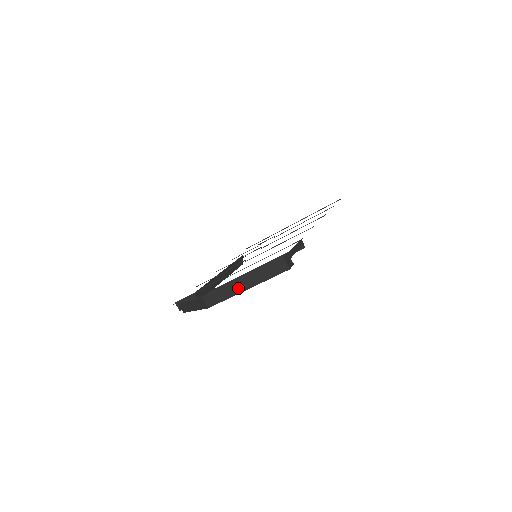
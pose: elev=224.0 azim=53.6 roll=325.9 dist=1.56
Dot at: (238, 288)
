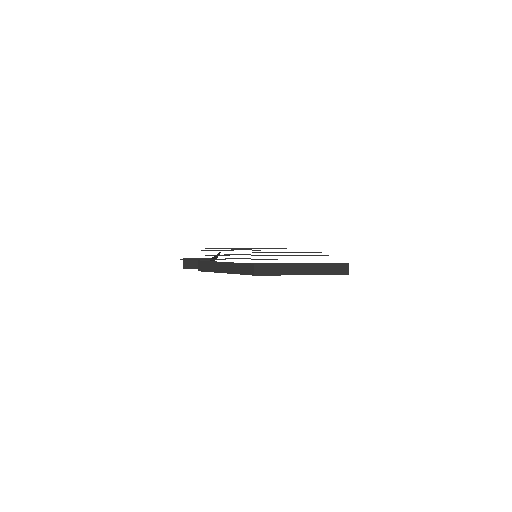
Dot at: (294, 270)
